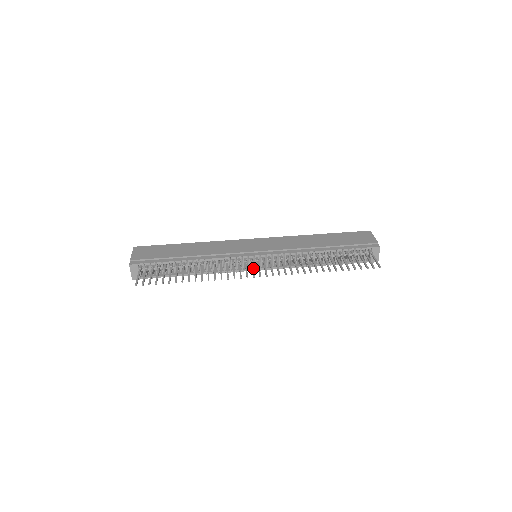
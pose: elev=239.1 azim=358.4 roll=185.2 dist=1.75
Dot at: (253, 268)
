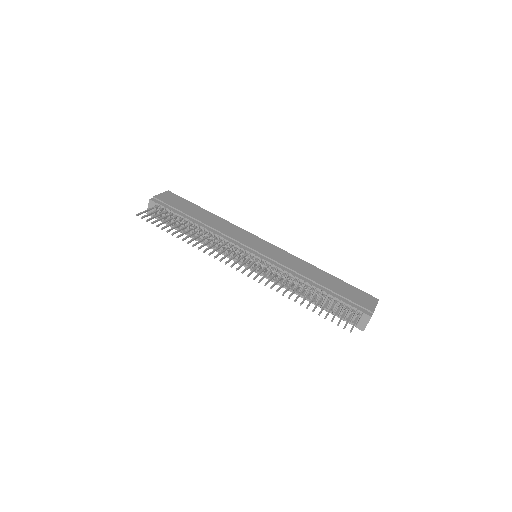
Dot at: (245, 264)
